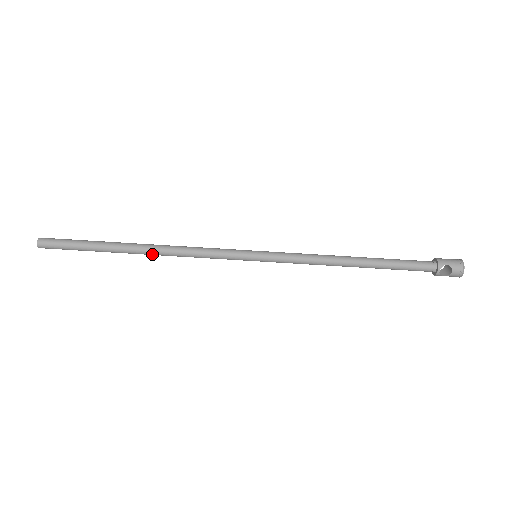
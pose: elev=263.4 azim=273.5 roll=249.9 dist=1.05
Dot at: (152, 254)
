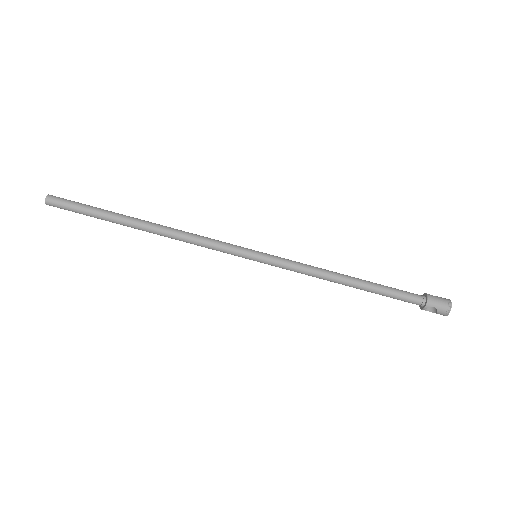
Dot at: occluded
